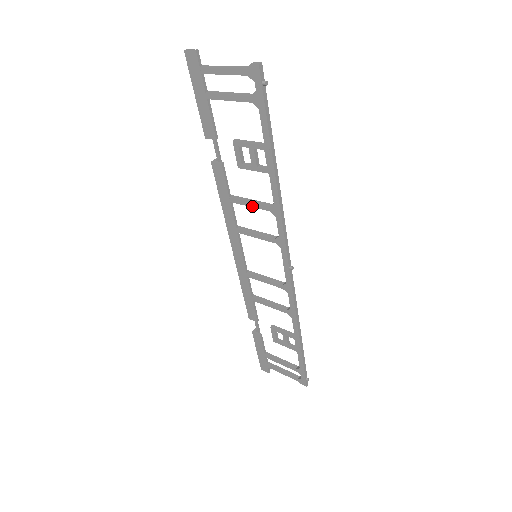
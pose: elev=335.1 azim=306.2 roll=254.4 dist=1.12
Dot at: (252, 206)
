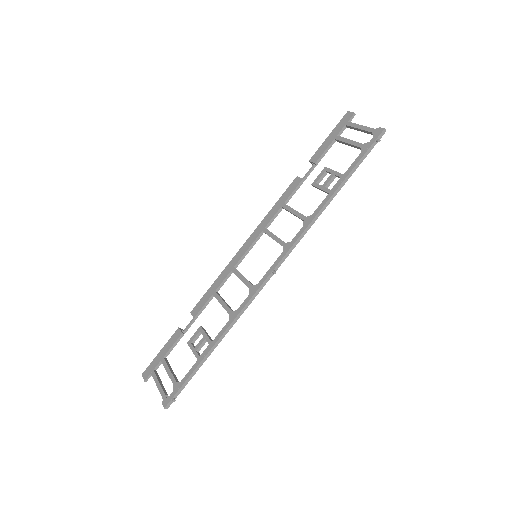
Dot at: (294, 213)
